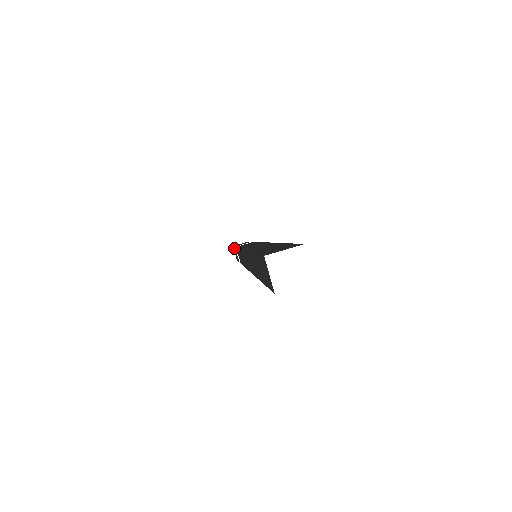
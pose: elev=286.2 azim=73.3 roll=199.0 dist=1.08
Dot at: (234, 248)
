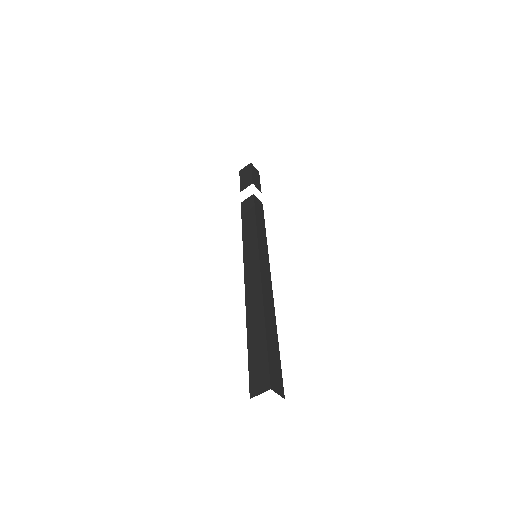
Dot at: (240, 182)
